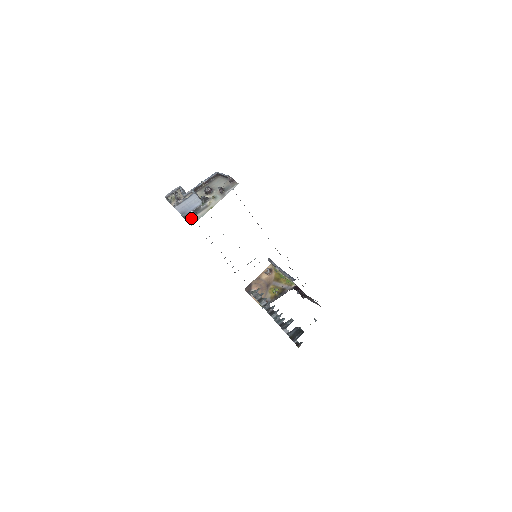
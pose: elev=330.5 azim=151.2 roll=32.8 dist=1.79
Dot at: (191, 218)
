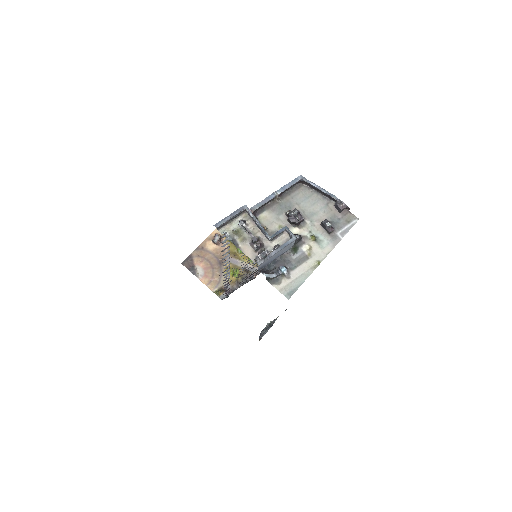
Dot at: (279, 279)
